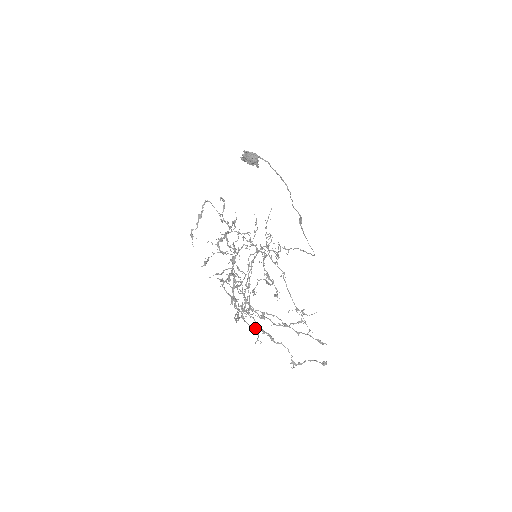
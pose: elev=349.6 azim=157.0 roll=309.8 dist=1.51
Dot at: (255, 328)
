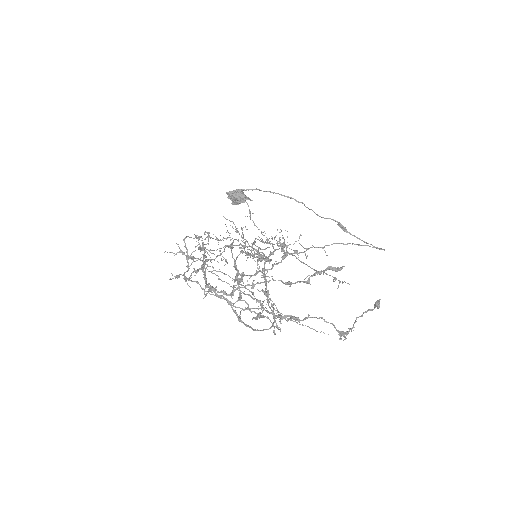
Dot at: occluded
